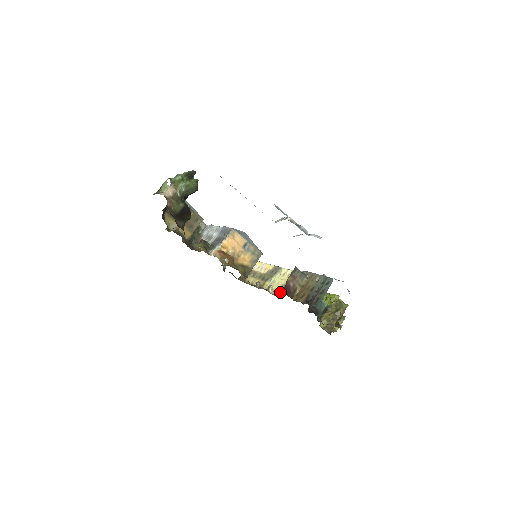
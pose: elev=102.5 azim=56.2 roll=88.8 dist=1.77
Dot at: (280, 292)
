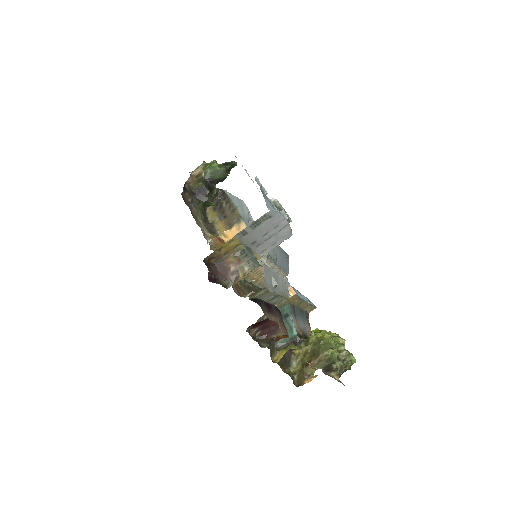
Dot at: occluded
